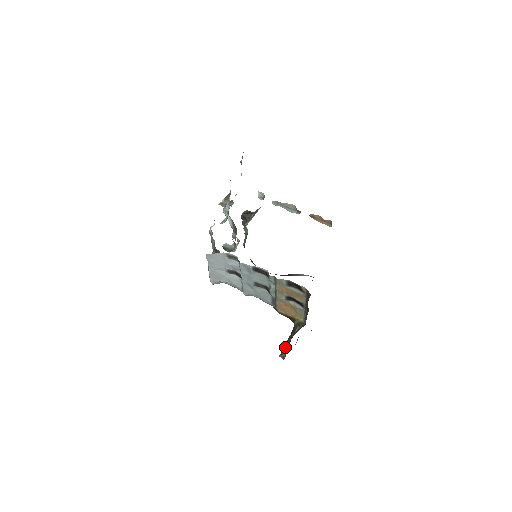
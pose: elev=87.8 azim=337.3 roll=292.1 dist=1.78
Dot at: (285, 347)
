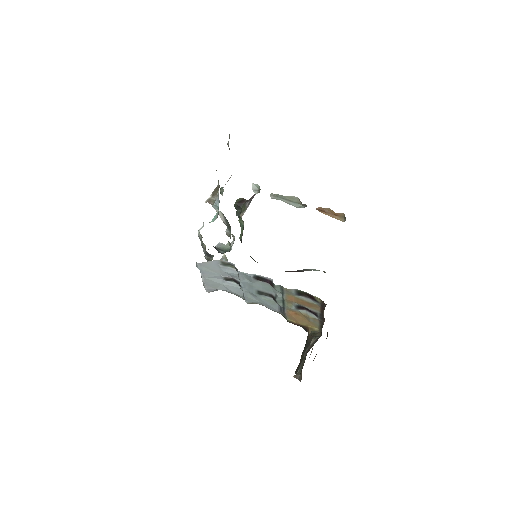
Dot at: (300, 364)
